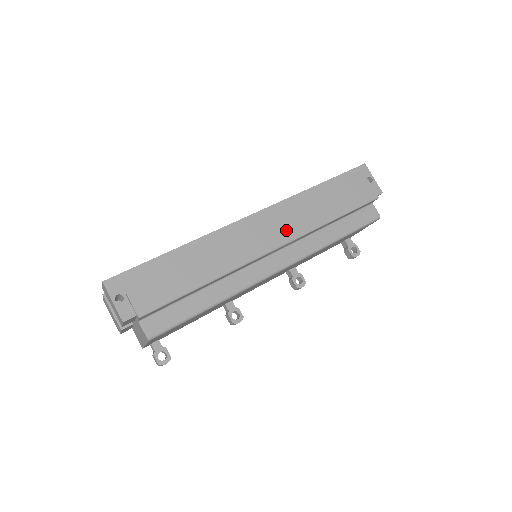
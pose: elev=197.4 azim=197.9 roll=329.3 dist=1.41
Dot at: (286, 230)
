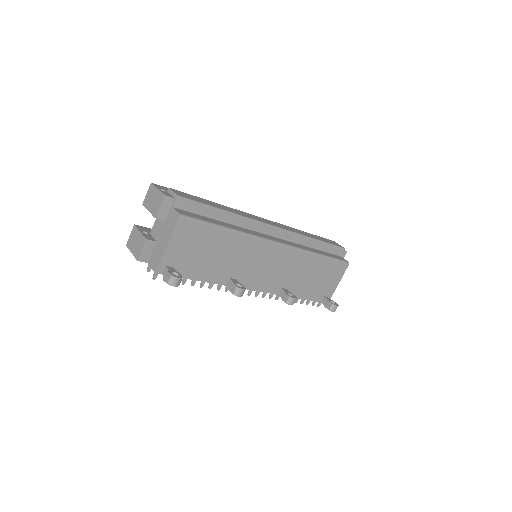
Dot at: (282, 226)
